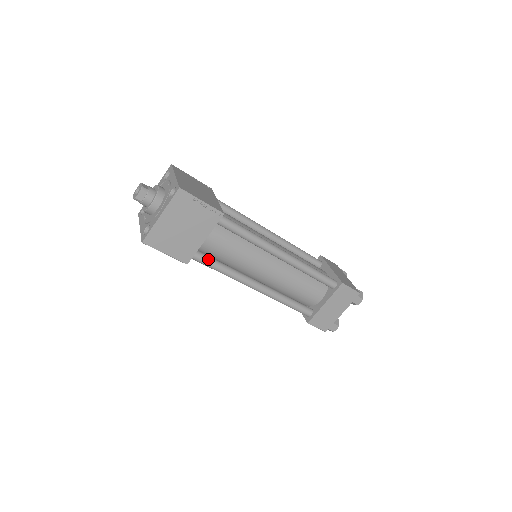
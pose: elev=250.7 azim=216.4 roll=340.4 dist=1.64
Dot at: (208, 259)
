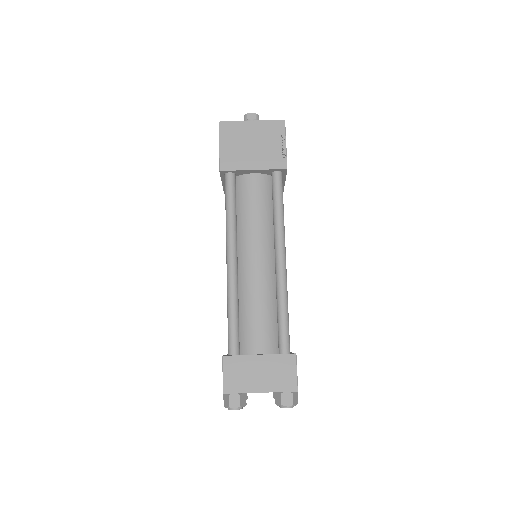
Dot at: (234, 191)
